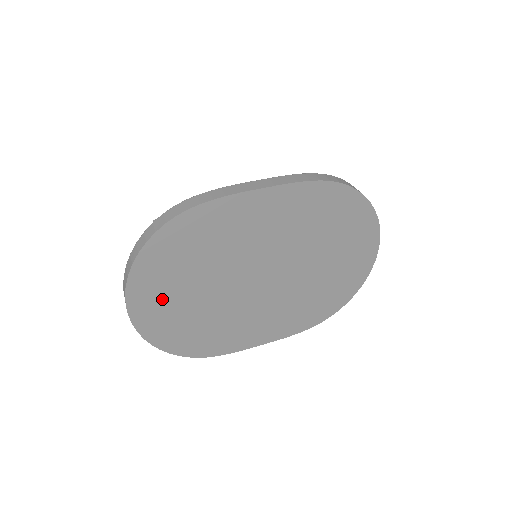
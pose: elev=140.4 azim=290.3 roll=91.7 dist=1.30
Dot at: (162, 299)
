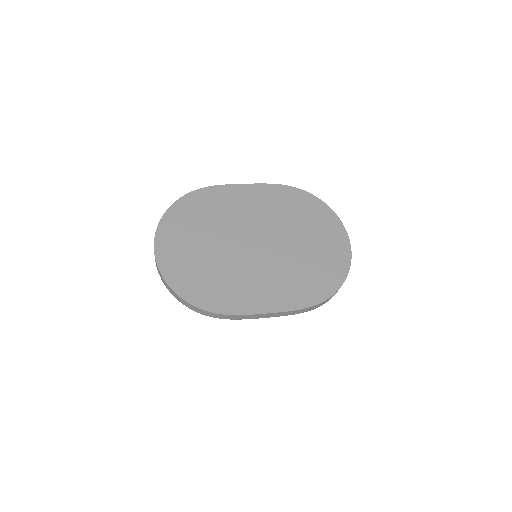
Dot at: (180, 245)
